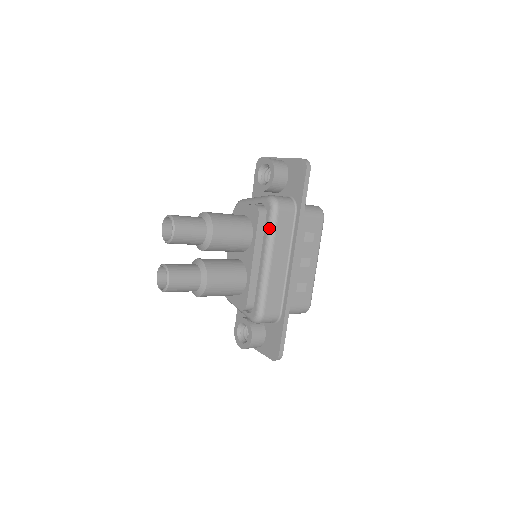
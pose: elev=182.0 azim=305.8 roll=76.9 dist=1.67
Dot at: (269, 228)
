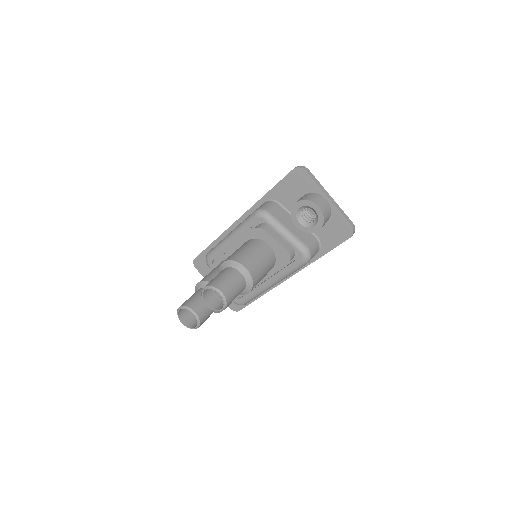
Dot at: (291, 271)
